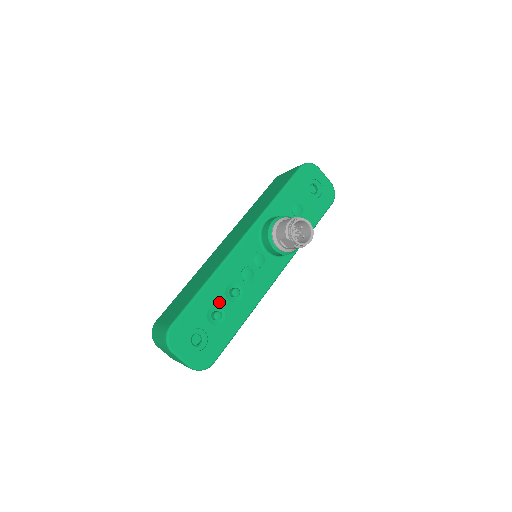
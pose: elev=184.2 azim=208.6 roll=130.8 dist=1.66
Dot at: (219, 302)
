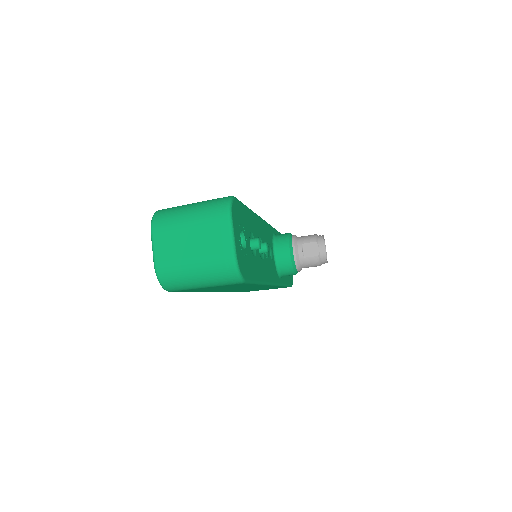
Dot at: occluded
